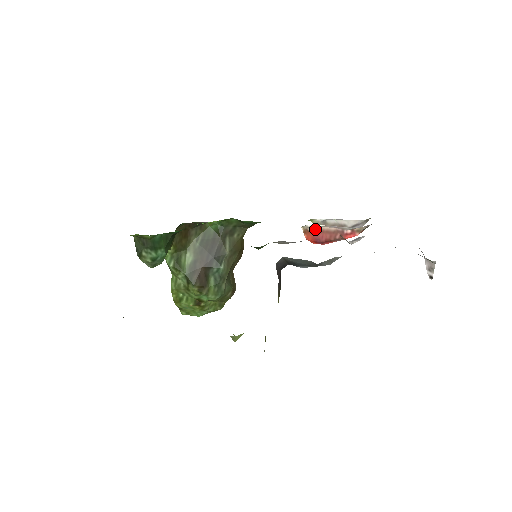
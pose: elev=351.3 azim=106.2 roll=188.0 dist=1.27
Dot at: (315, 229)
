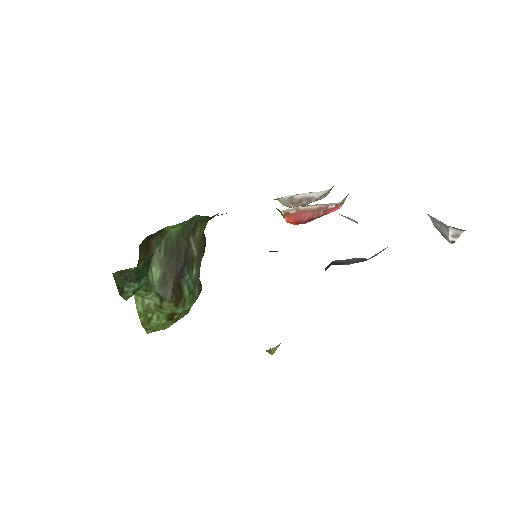
Dot at: (297, 210)
